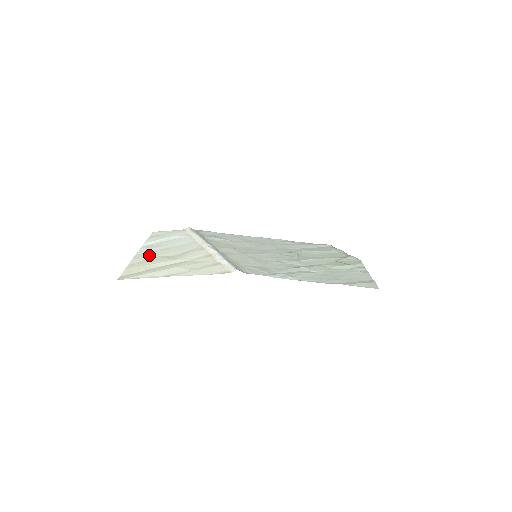
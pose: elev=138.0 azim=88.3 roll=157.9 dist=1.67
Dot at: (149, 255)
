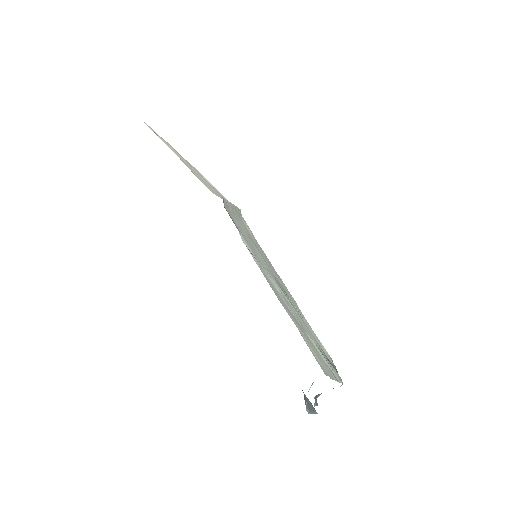
Dot at: occluded
